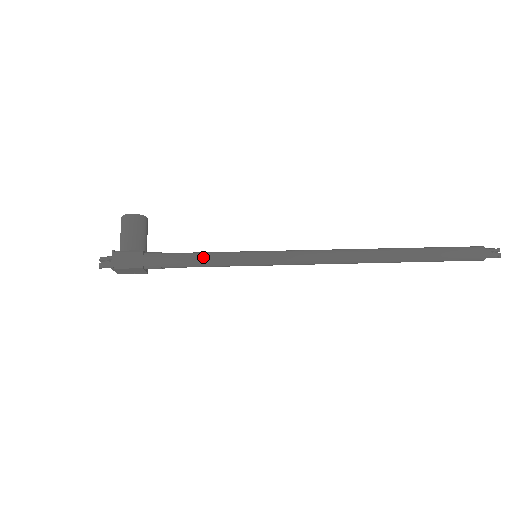
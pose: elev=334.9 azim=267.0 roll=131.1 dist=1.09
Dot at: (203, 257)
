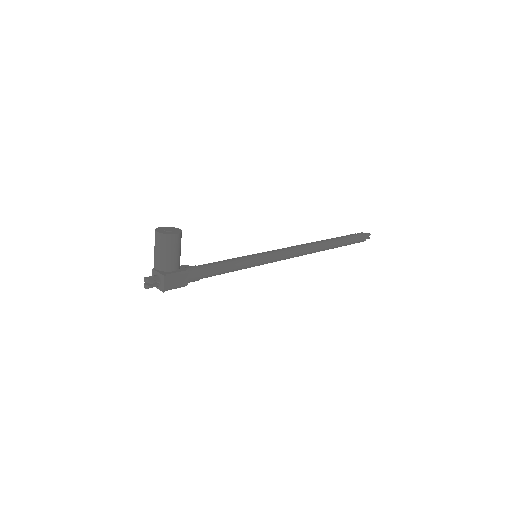
Dot at: (229, 268)
